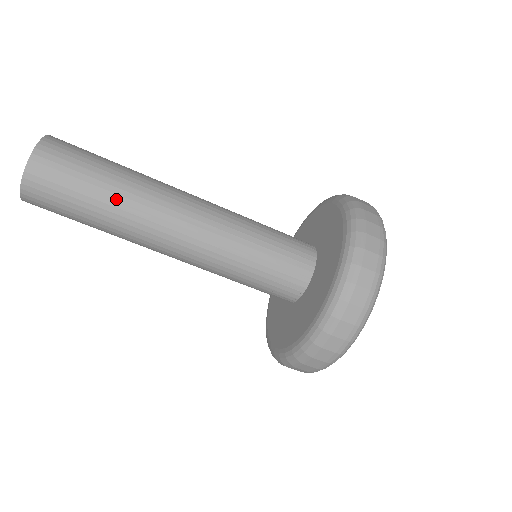
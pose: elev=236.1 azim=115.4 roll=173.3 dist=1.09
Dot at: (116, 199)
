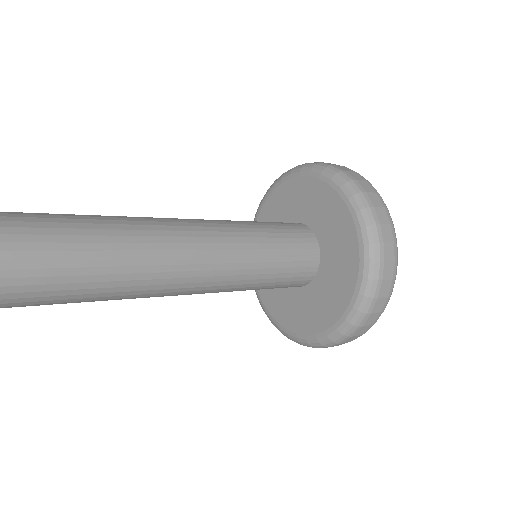
Dot at: (115, 279)
